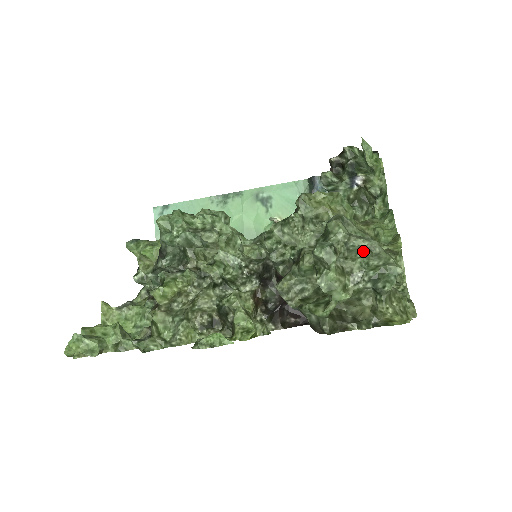
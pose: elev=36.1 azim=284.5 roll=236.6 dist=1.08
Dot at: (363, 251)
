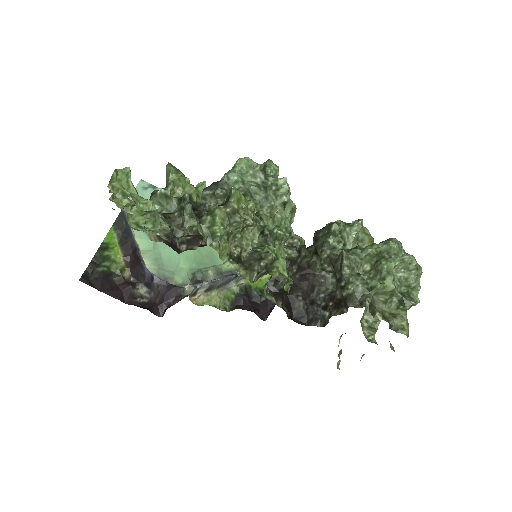
Dot at: (409, 268)
